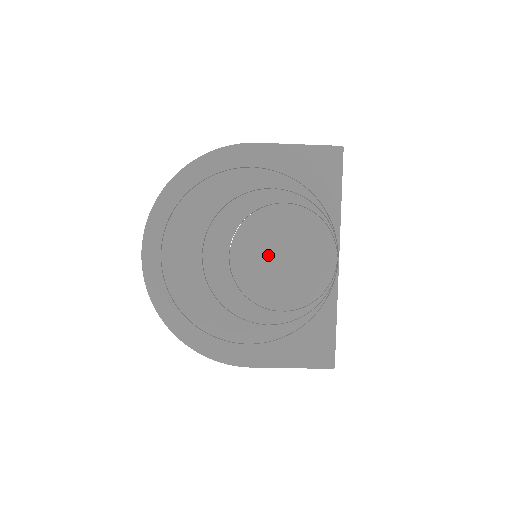
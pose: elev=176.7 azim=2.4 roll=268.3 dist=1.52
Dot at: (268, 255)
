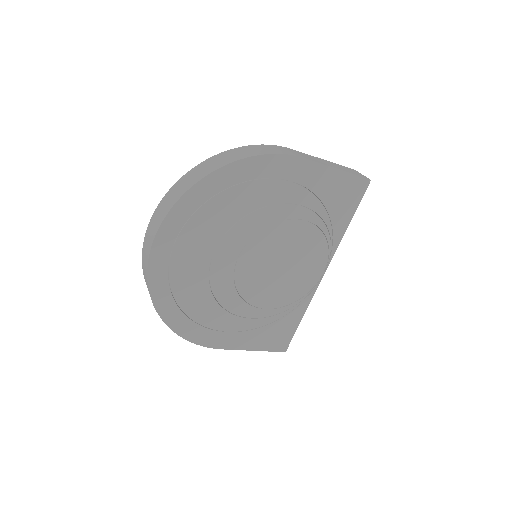
Dot at: (271, 263)
